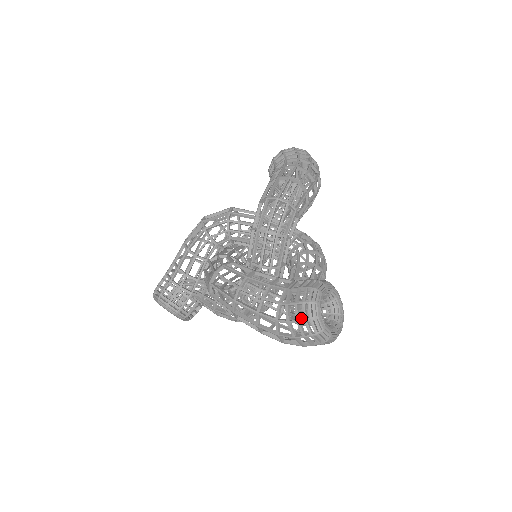
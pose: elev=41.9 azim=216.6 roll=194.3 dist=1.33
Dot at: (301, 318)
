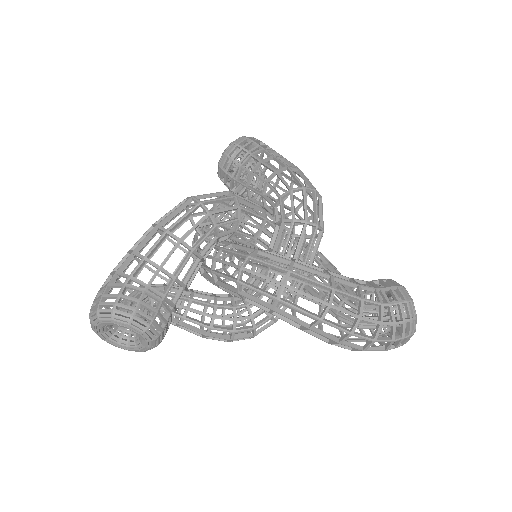
Dot at: occluded
